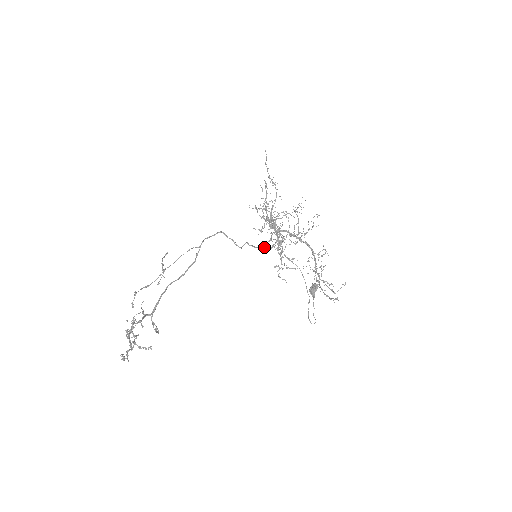
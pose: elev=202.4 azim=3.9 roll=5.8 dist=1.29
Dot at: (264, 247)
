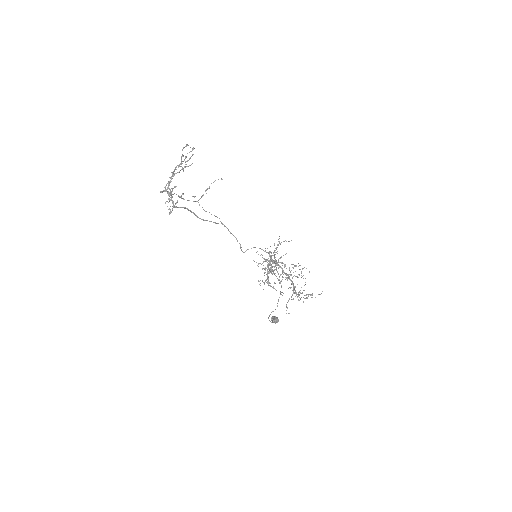
Dot at: (267, 252)
